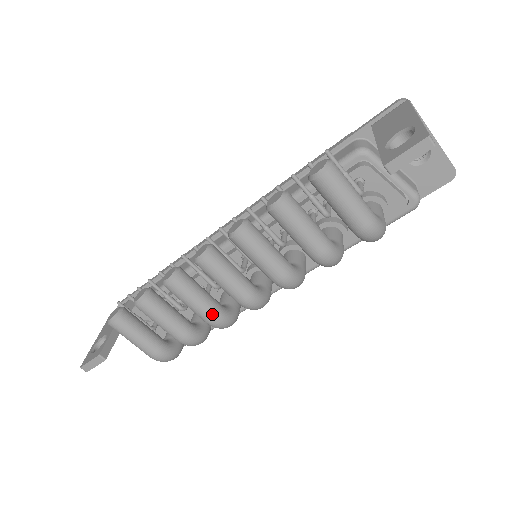
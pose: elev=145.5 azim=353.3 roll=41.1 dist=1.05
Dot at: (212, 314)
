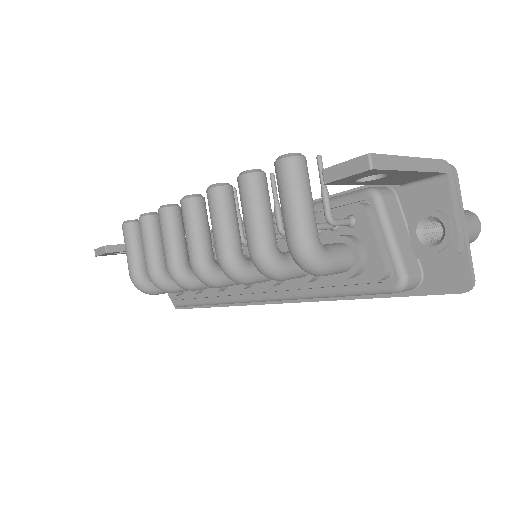
Dot at: (172, 260)
